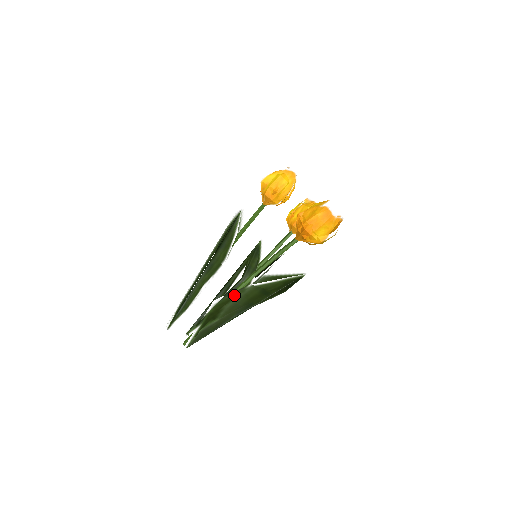
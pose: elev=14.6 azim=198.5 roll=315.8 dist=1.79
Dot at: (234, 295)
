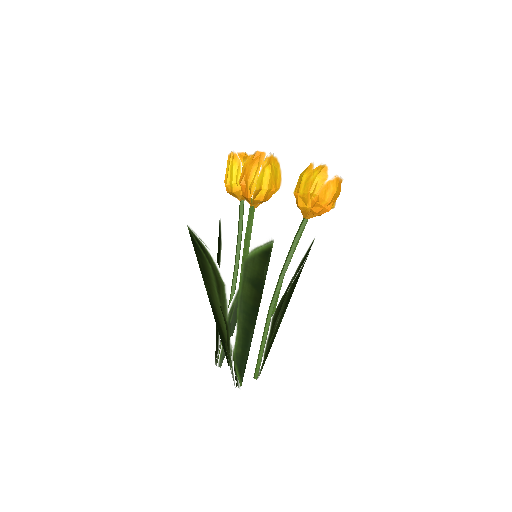
Dot at: occluded
